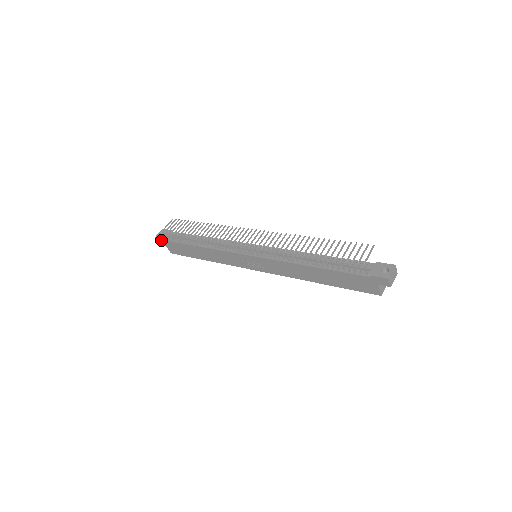
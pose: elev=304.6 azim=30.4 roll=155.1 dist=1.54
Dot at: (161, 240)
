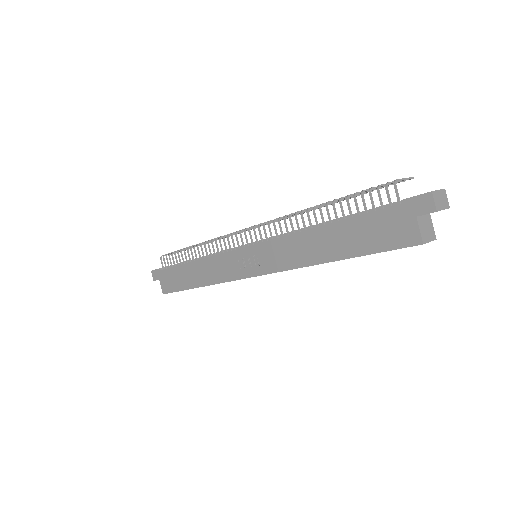
Dot at: (156, 272)
